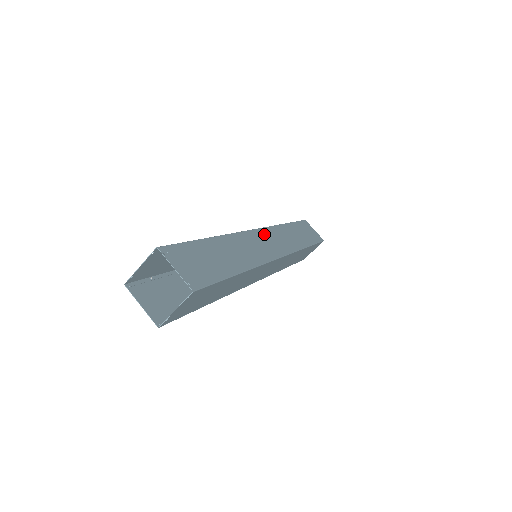
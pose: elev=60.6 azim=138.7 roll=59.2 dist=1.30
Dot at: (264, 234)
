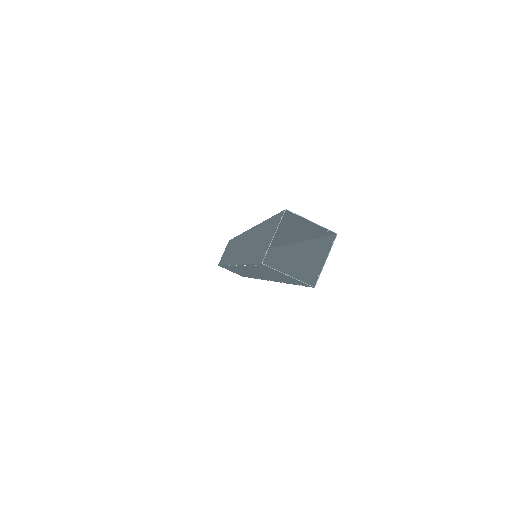
Dot at: occluded
